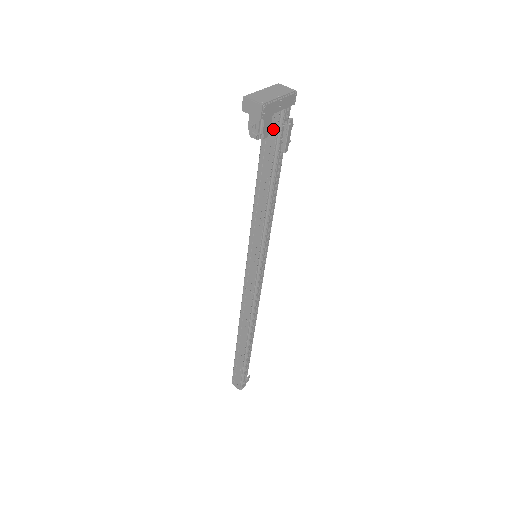
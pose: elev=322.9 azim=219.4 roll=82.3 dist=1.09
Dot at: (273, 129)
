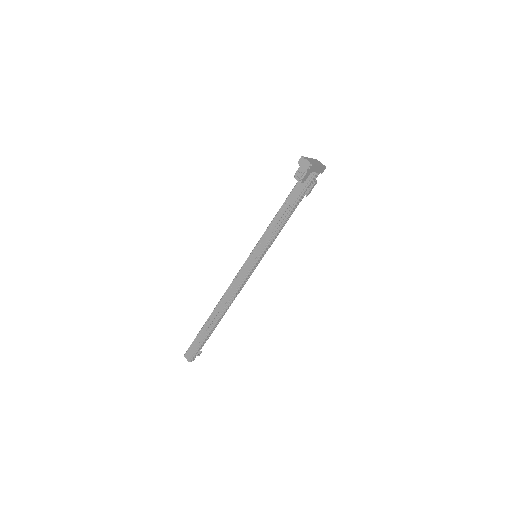
Dot at: (306, 181)
